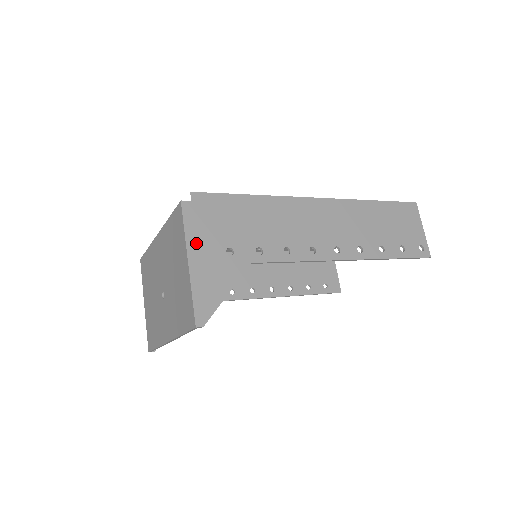
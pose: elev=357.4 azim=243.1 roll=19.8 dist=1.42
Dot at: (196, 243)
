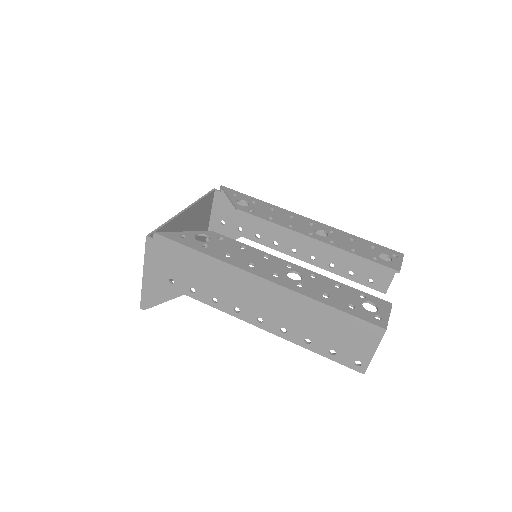
Dot at: (150, 266)
